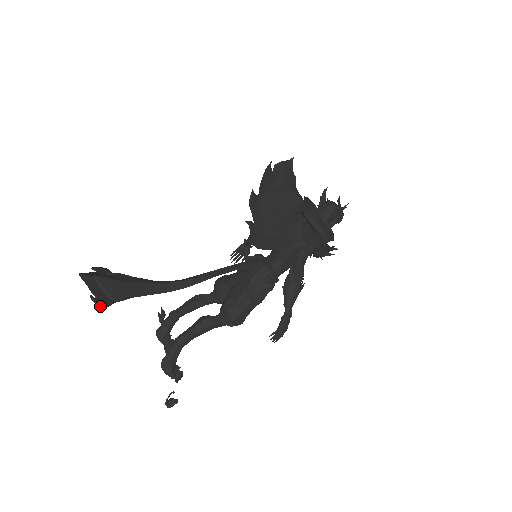
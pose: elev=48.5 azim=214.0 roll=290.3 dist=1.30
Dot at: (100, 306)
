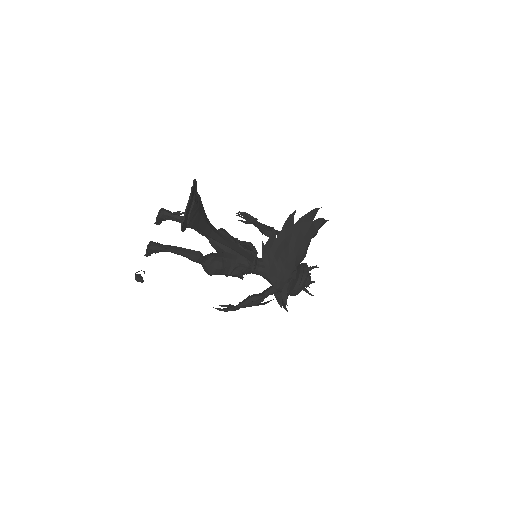
Dot at: (181, 229)
